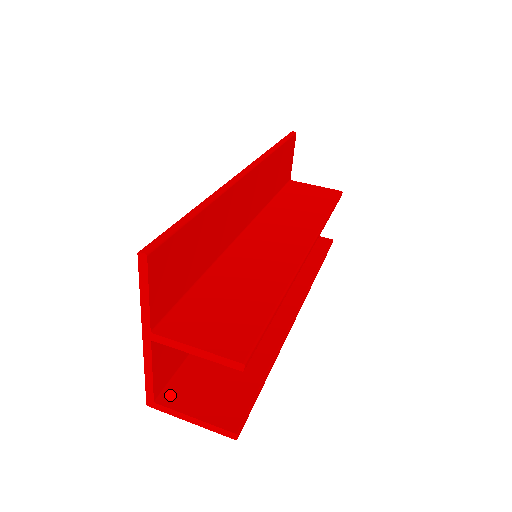
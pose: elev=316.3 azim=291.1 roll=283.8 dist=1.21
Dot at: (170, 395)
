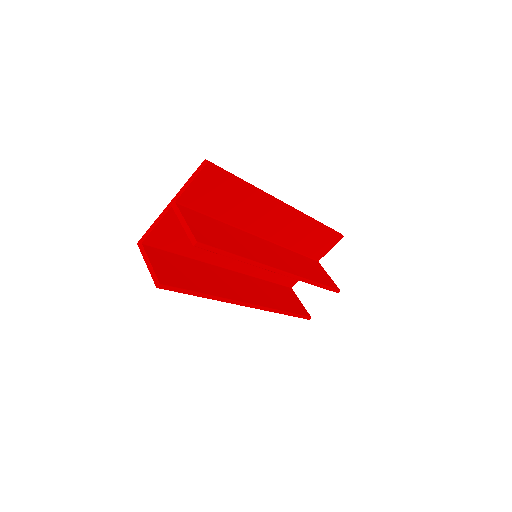
Dot at: (151, 249)
